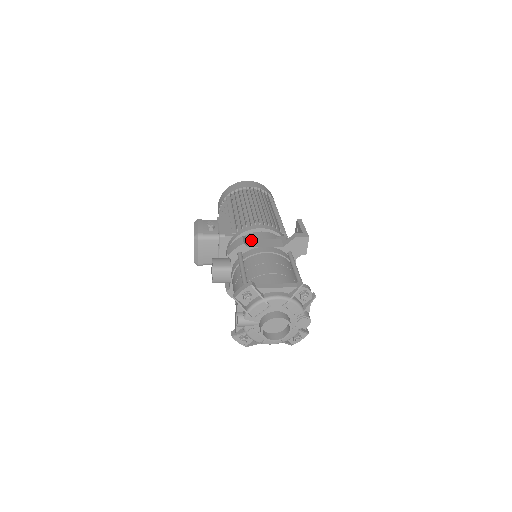
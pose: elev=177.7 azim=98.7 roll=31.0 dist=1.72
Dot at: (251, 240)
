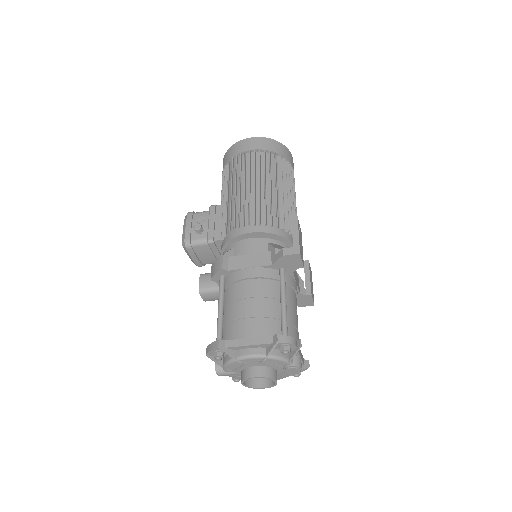
Dot at: (234, 257)
